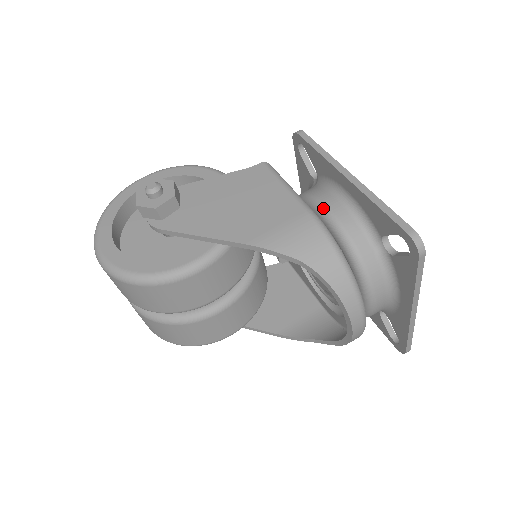
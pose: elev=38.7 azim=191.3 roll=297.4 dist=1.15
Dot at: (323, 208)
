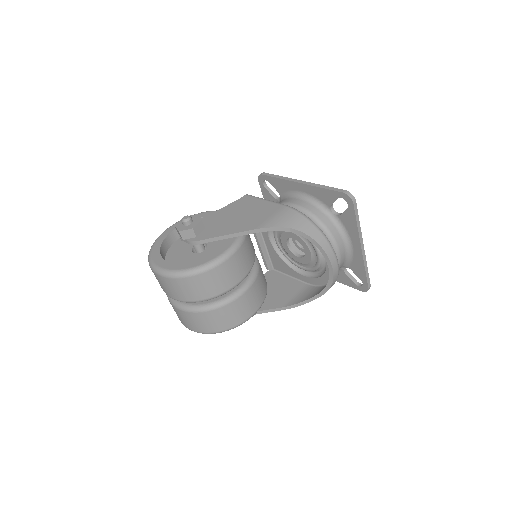
Dot at: (291, 205)
